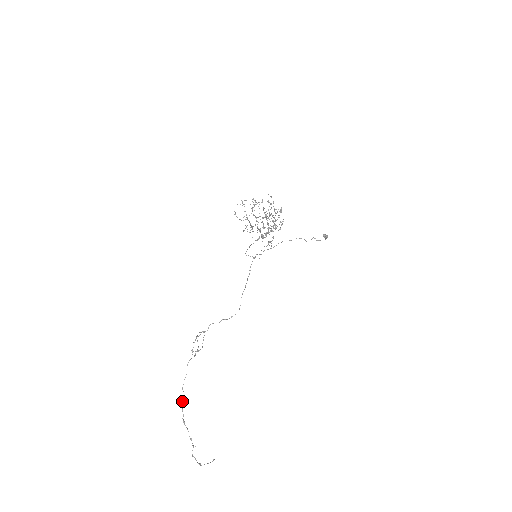
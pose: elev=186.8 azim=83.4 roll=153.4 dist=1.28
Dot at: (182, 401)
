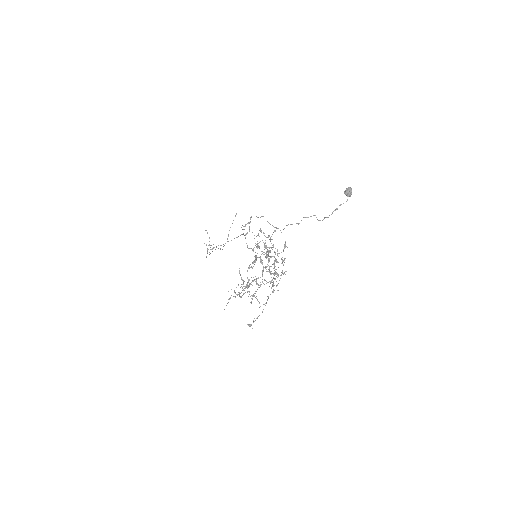
Dot at: occluded
